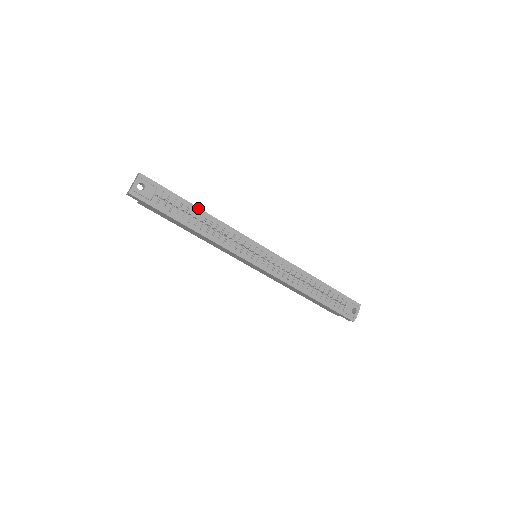
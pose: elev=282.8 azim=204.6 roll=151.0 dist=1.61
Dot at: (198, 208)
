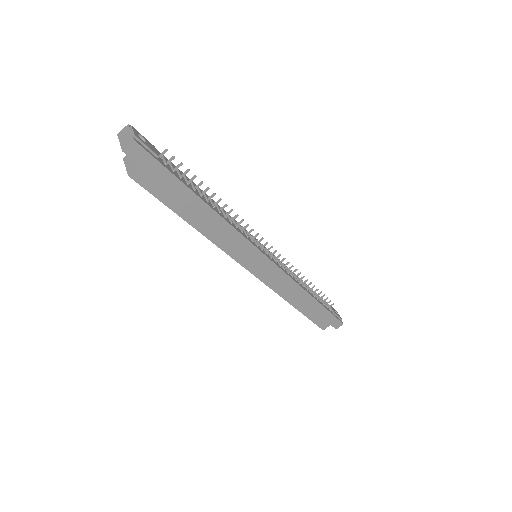
Dot at: (196, 185)
